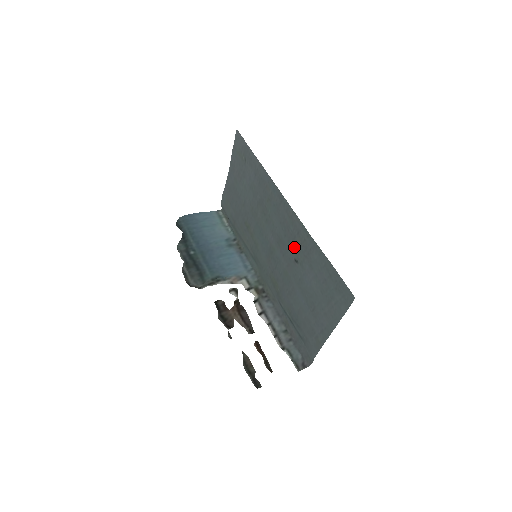
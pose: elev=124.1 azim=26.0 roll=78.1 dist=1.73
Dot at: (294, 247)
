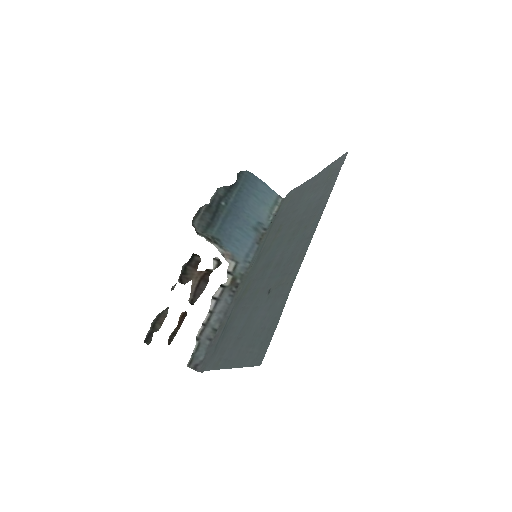
Dot at: (279, 280)
